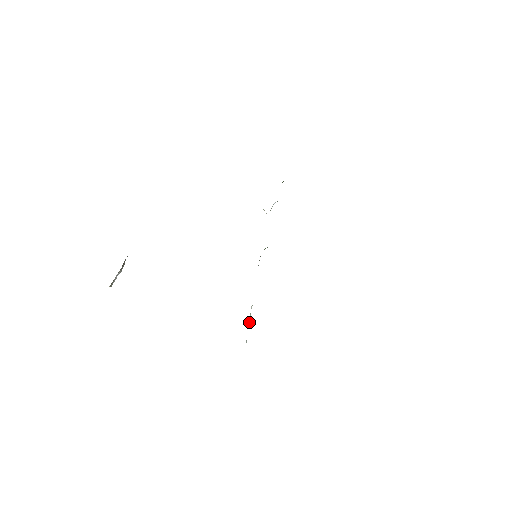
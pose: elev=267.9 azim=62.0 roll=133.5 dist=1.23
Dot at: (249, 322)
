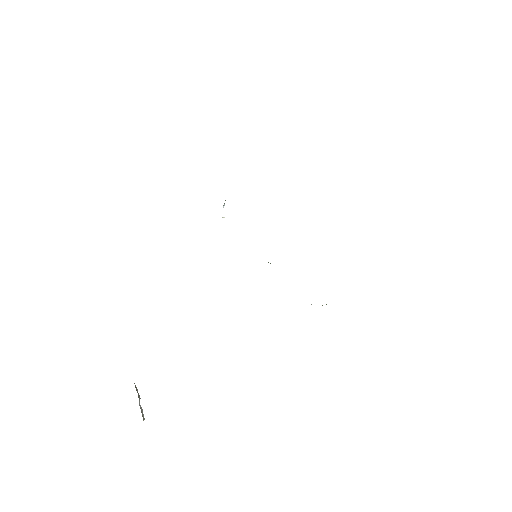
Dot at: occluded
